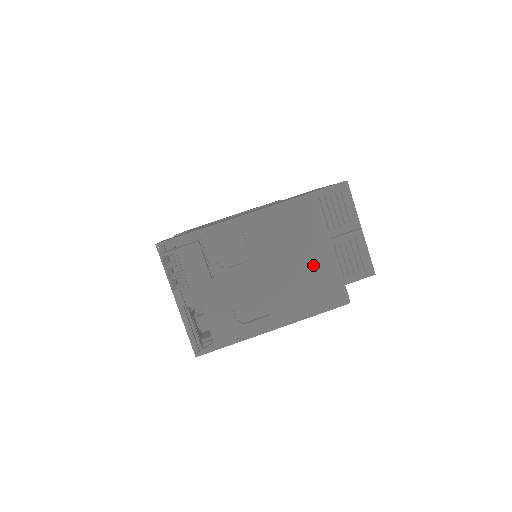
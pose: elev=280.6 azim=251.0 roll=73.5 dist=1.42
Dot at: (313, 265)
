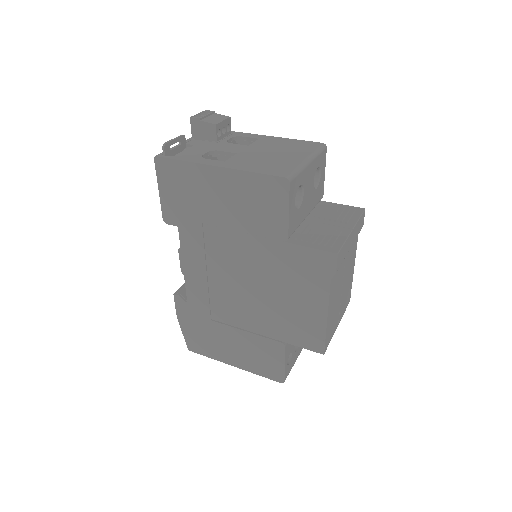
Dot at: (285, 159)
